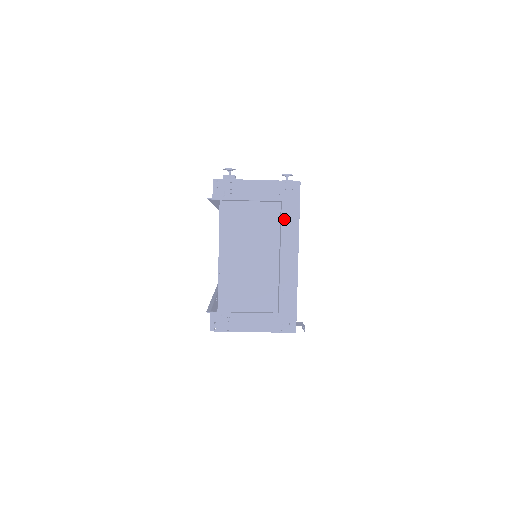
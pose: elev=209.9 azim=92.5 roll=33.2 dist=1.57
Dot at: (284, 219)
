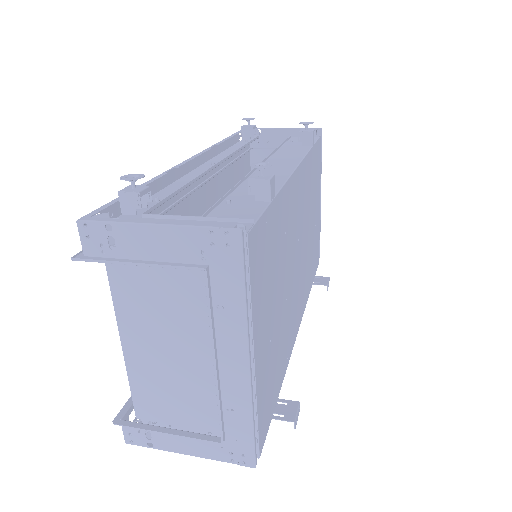
Dot at: (216, 298)
